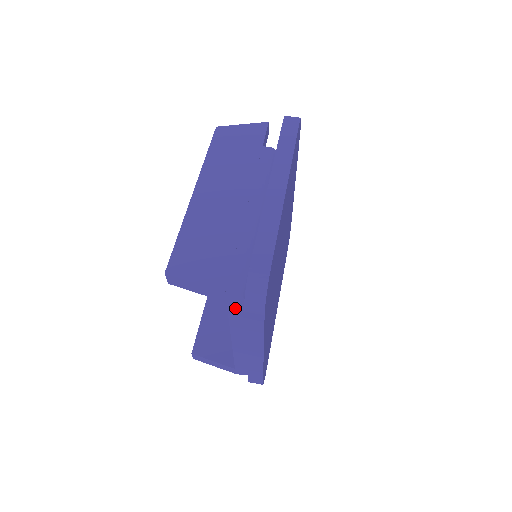
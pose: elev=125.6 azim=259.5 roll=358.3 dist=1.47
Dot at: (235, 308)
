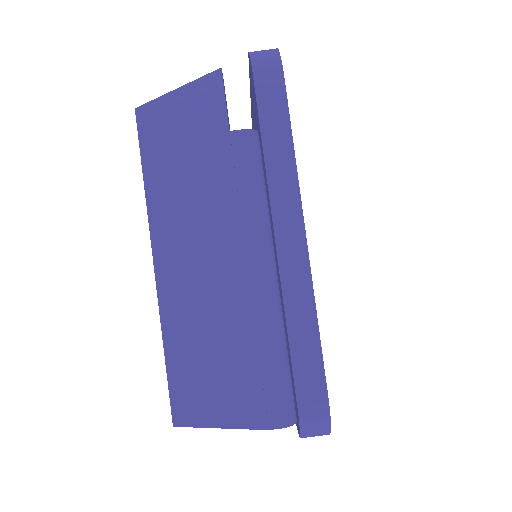
Dot at: occluded
